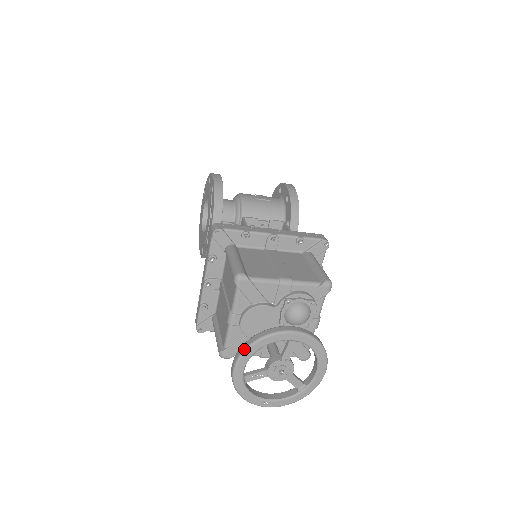
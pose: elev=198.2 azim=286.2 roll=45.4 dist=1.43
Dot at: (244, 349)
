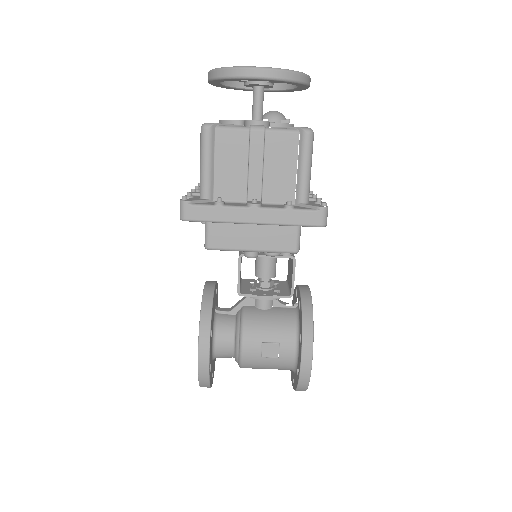
Dot at: occluded
